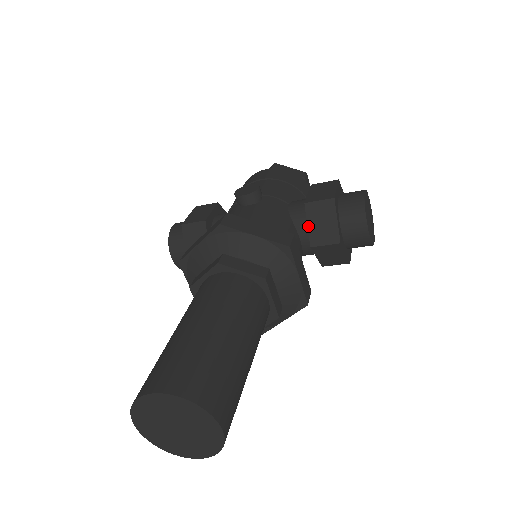
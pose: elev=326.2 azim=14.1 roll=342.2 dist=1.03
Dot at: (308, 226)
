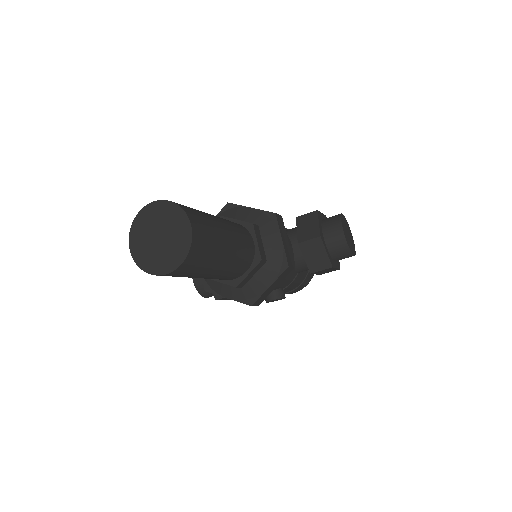
Dot at: (297, 230)
